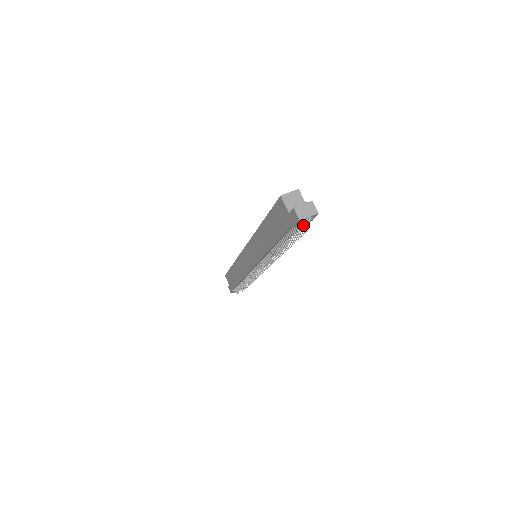
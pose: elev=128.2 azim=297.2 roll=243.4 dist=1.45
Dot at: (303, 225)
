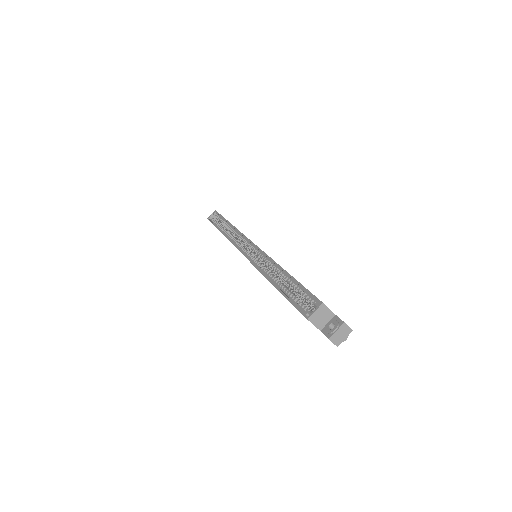
Dot at: occluded
